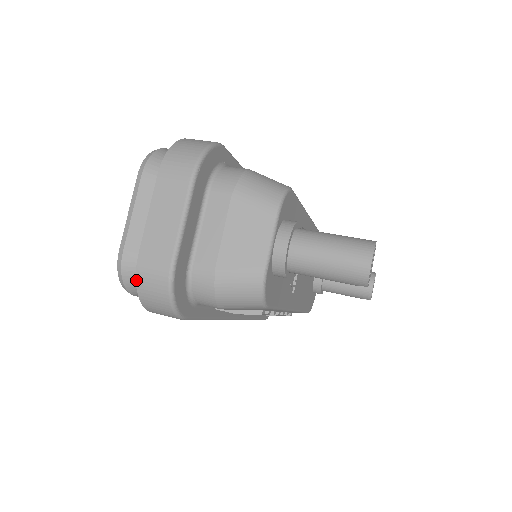
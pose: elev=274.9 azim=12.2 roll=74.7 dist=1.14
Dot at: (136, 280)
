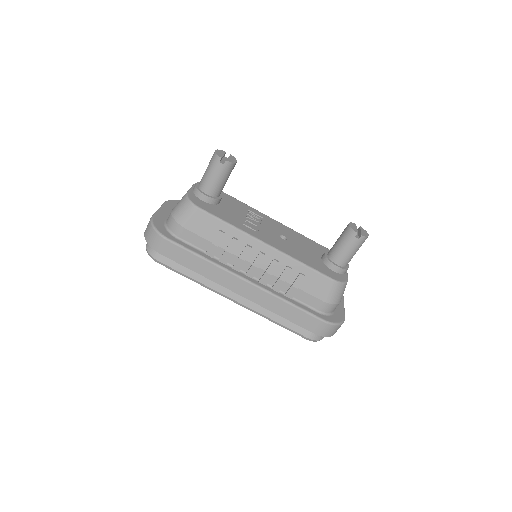
Dot at: (144, 236)
